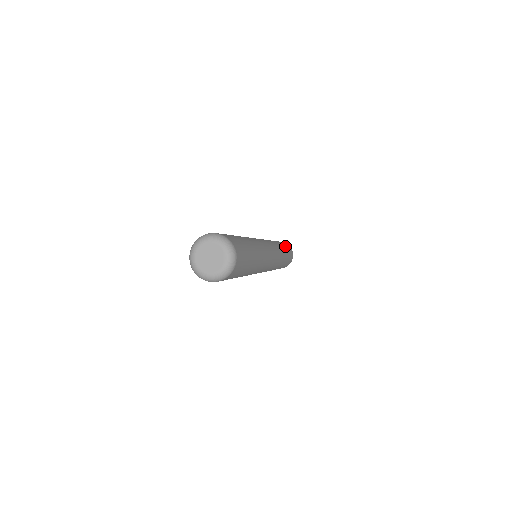
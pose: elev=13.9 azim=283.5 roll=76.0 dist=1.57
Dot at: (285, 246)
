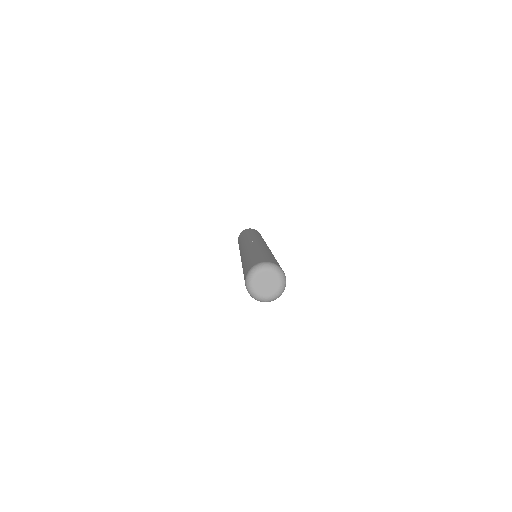
Dot at: occluded
